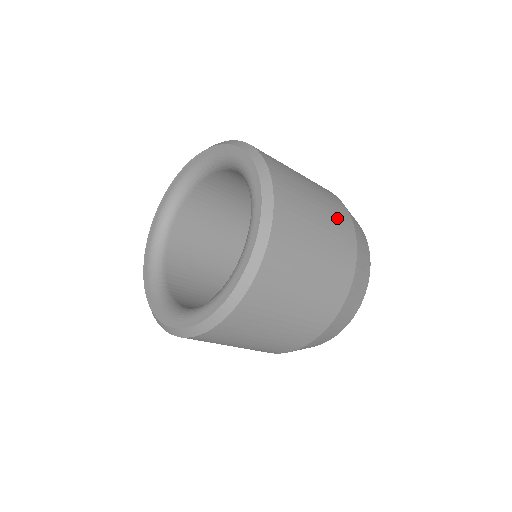
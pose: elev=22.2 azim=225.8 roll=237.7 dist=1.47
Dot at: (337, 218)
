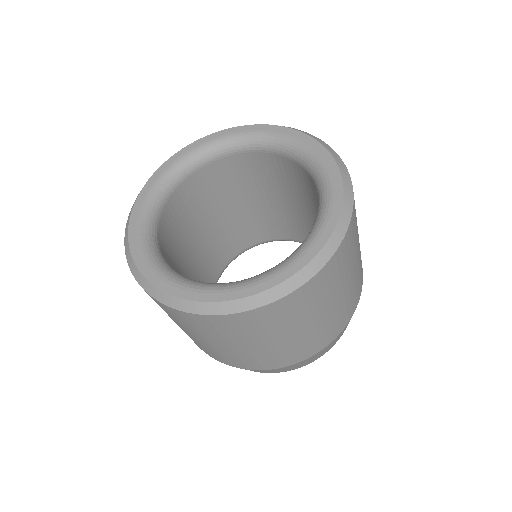
Dot at: occluded
